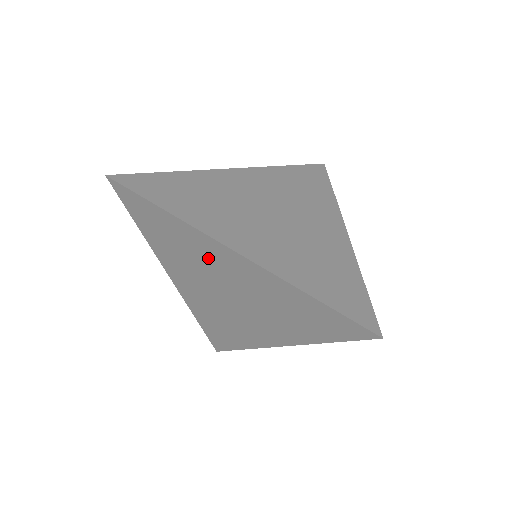
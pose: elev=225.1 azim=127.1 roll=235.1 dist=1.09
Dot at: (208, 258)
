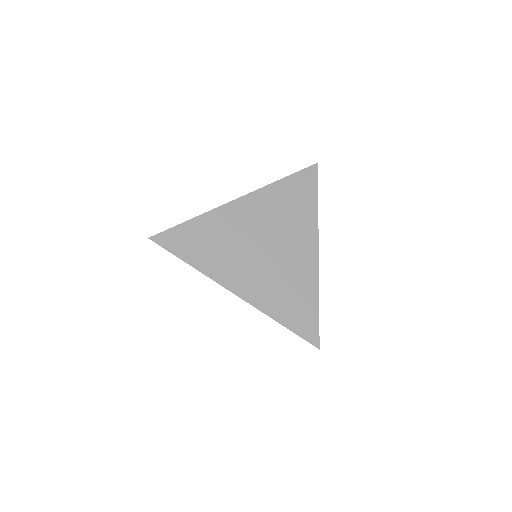
Dot at: occluded
